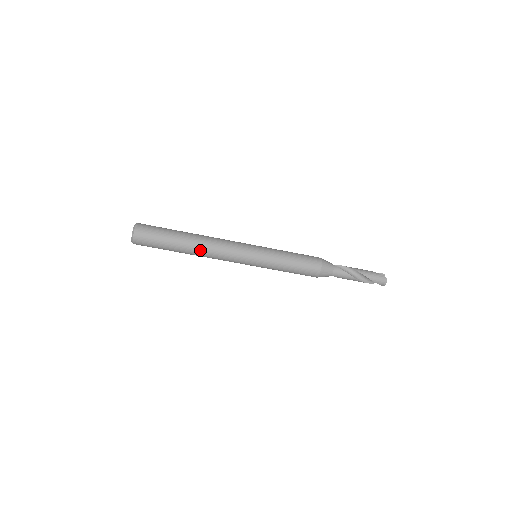
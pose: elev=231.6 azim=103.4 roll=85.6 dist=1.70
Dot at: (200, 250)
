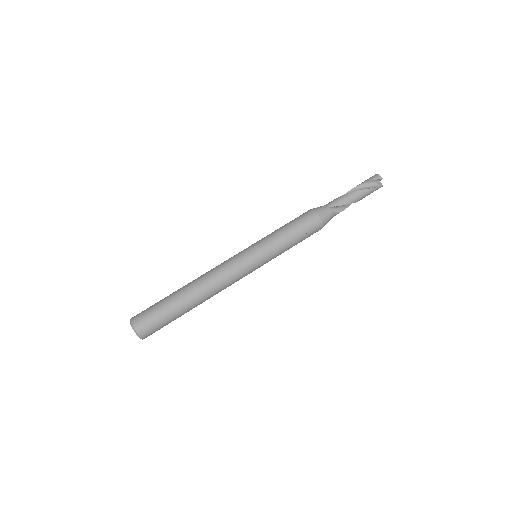
Dot at: (197, 281)
